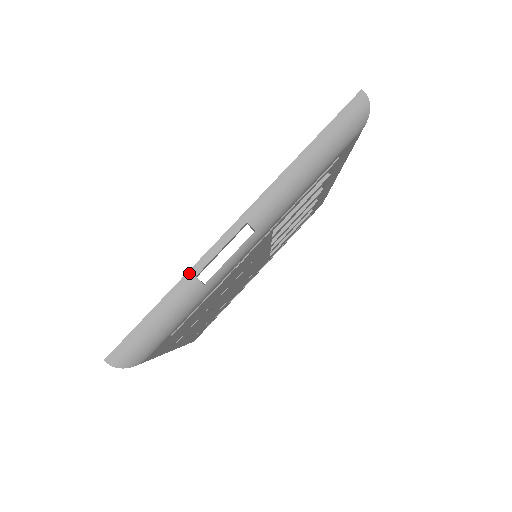
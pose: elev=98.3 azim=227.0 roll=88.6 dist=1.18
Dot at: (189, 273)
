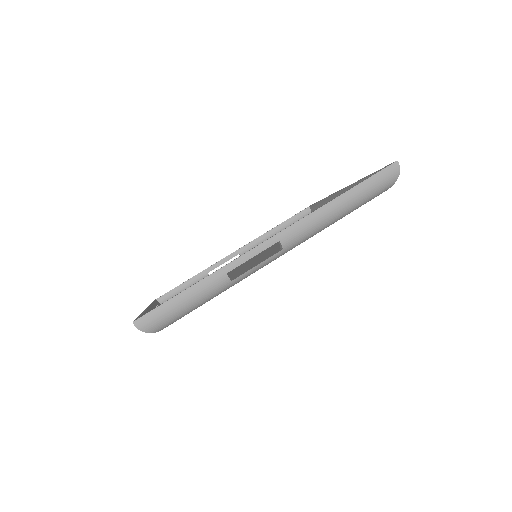
Dot at: (222, 269)
